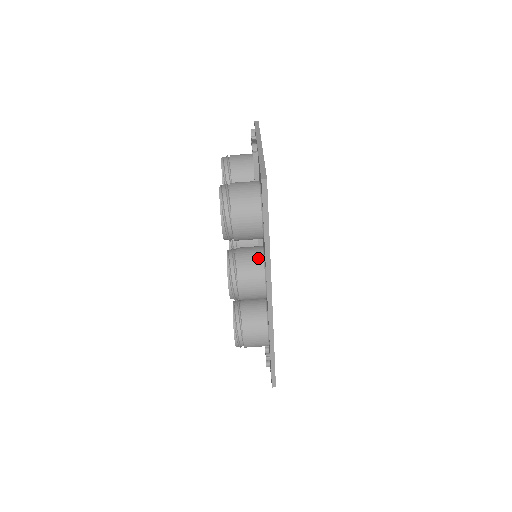
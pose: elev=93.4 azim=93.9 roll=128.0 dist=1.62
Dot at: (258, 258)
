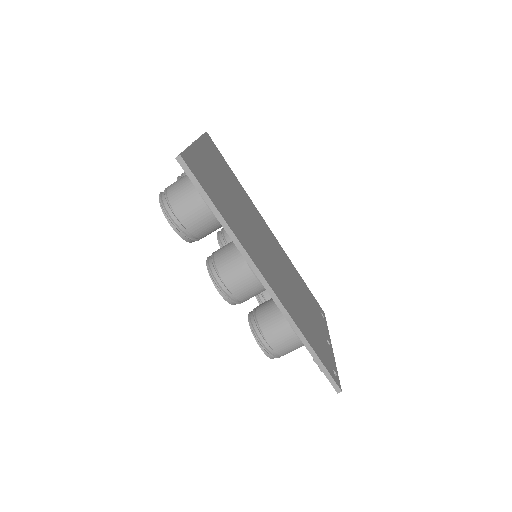
Dot at: (234, 247)
